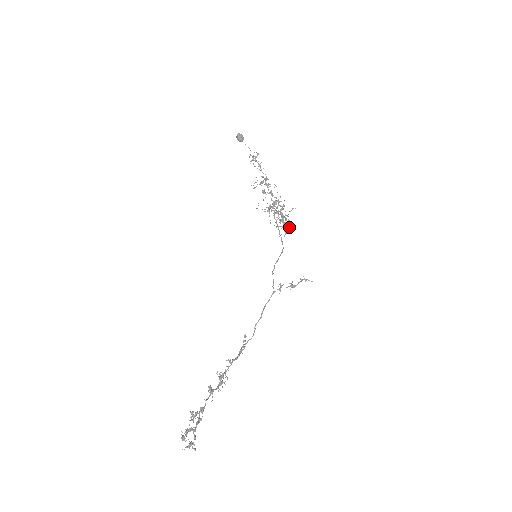
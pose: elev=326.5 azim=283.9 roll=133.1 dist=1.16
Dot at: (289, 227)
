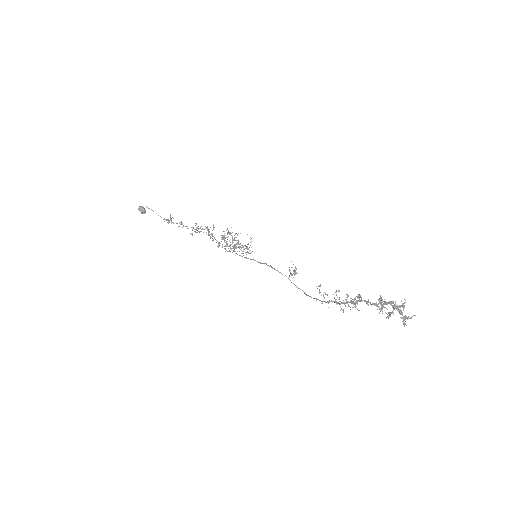
Dot at: (248, 249)
